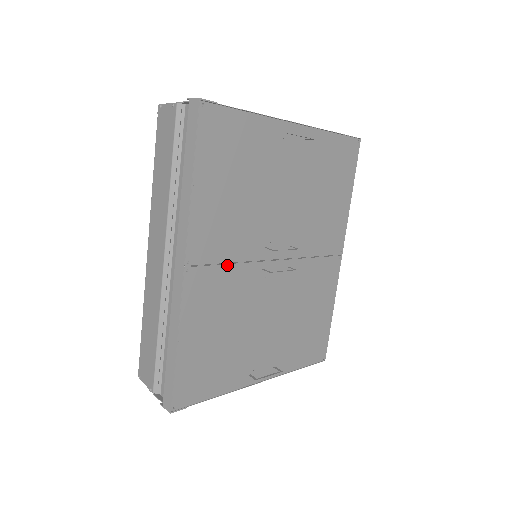
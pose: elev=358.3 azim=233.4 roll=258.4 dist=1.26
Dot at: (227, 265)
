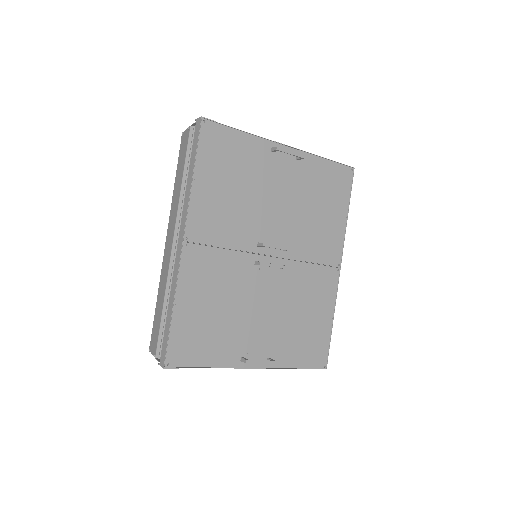
Dot at: (222, 249)
